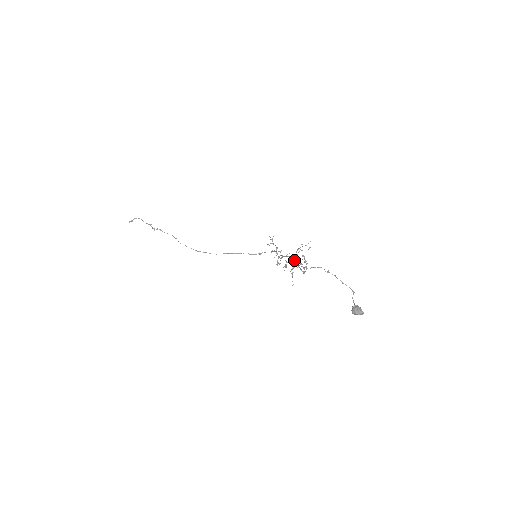
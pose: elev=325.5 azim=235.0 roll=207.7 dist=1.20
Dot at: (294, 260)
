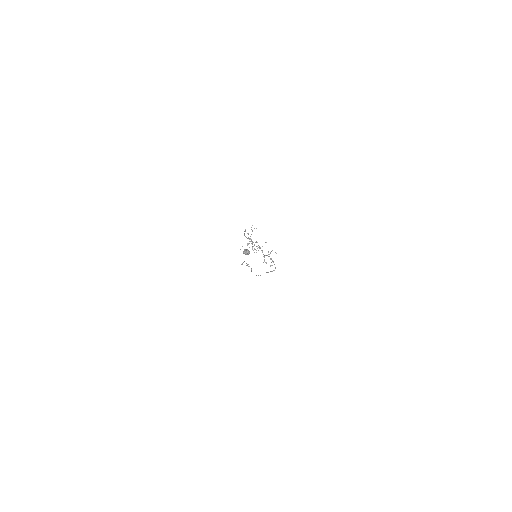
Dot at: occluded
